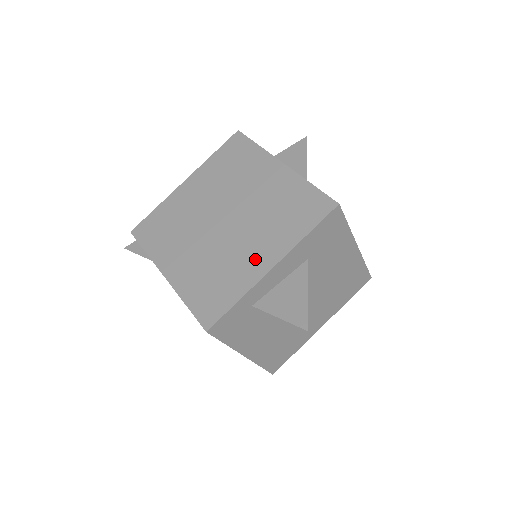
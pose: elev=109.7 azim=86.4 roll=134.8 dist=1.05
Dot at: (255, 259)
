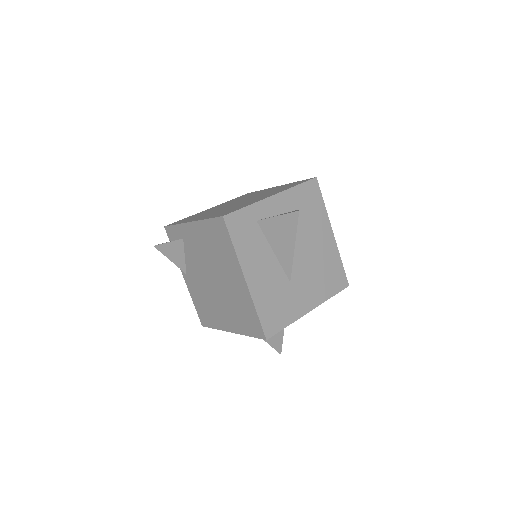
Dot at: (260, 198)
